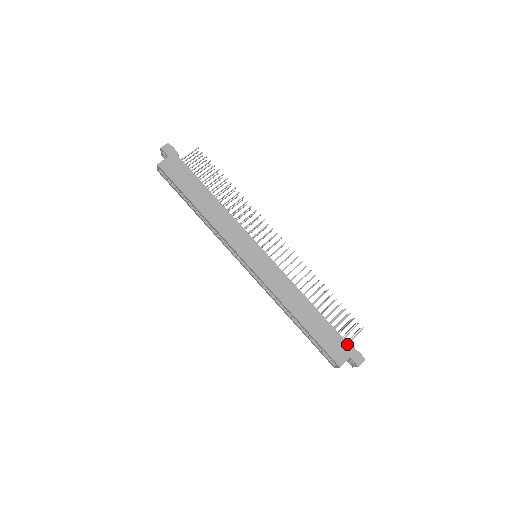
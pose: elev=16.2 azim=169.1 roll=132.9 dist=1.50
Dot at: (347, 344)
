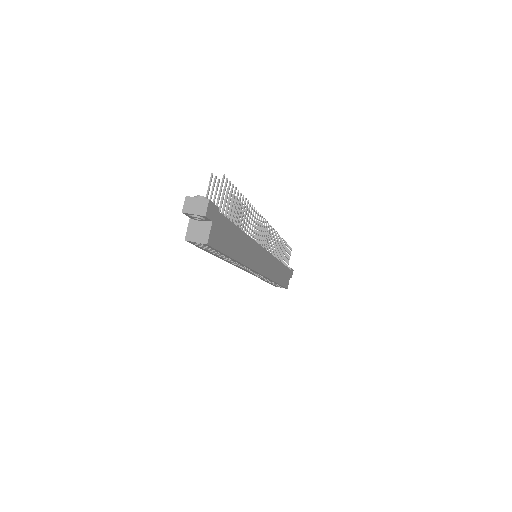
Dot at: (290, 270)
